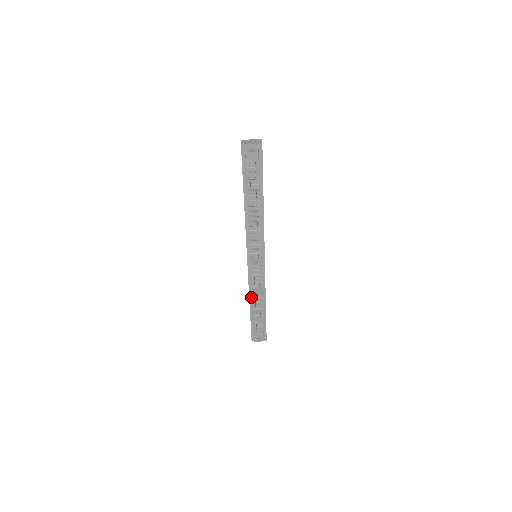
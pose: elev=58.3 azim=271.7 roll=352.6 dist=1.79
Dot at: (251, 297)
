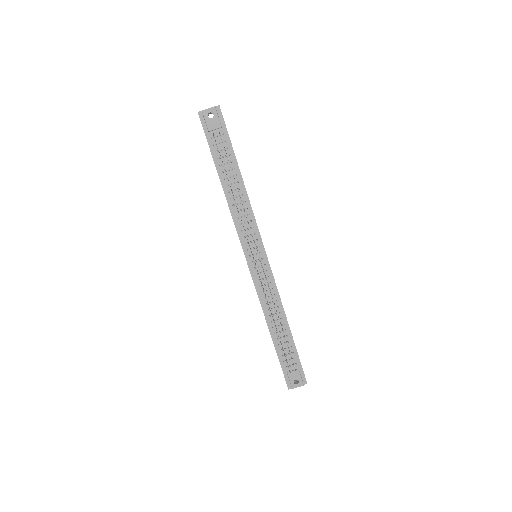
Dot at: (267, 316)
